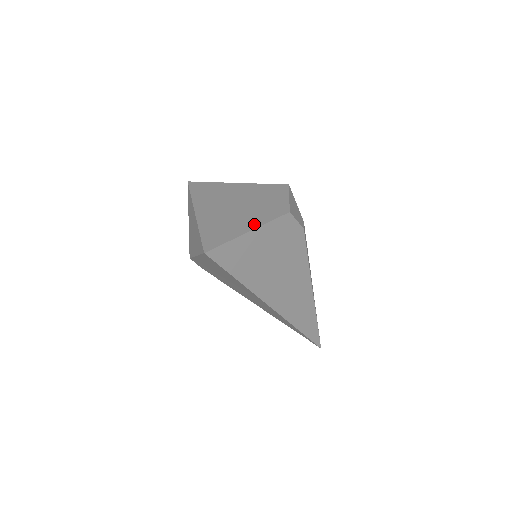
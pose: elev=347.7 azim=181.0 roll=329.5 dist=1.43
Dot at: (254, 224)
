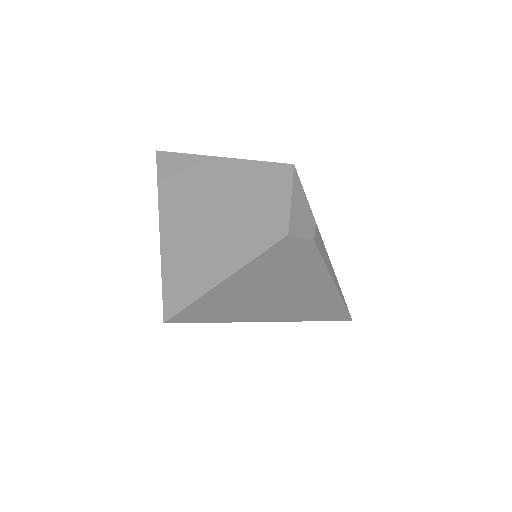
Dot at: (235, 261)
